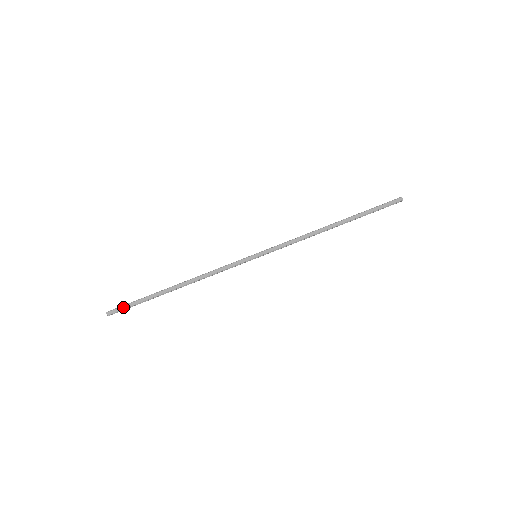
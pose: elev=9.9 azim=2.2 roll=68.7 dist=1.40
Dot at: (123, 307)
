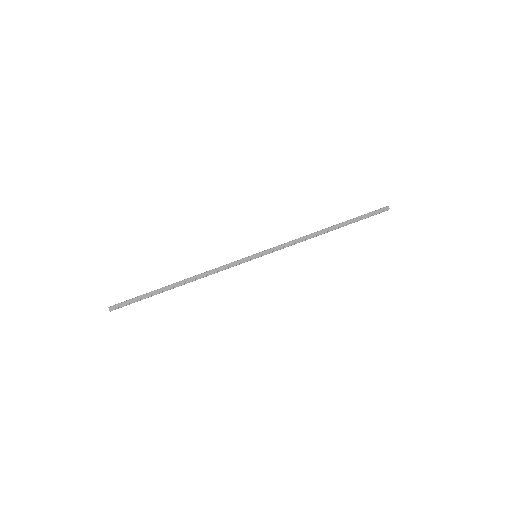
Dot at: (126, 302)
